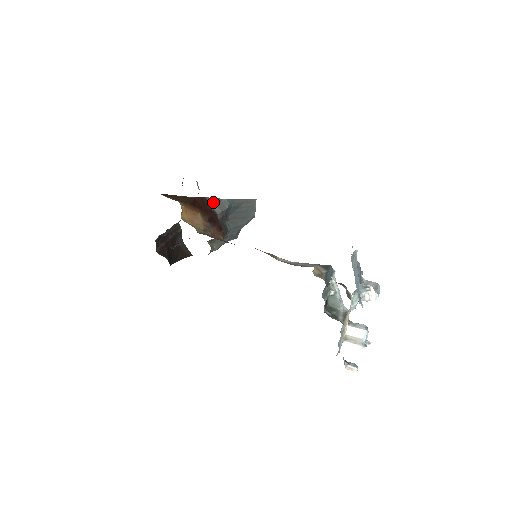
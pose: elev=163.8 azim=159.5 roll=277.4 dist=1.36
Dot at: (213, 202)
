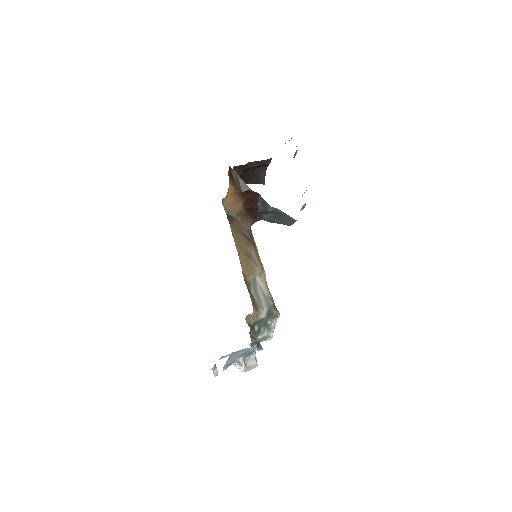
Dot at: (262, 200)
